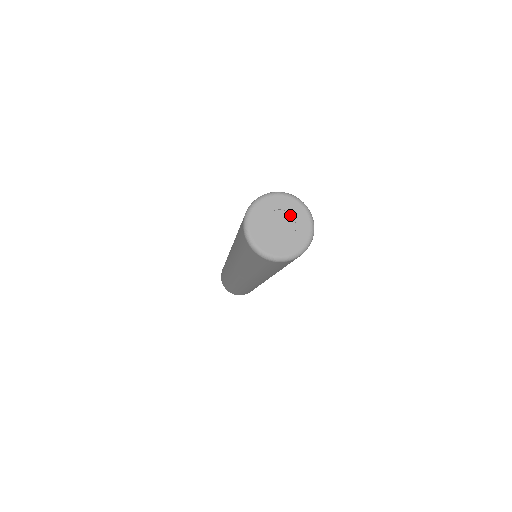
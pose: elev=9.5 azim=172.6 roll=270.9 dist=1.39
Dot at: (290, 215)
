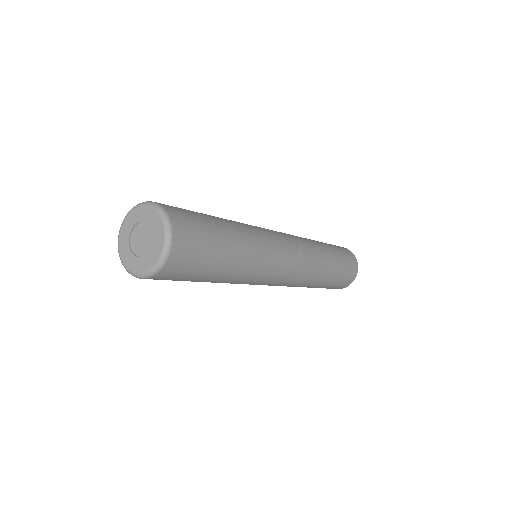
Dot at: (149, 225)
